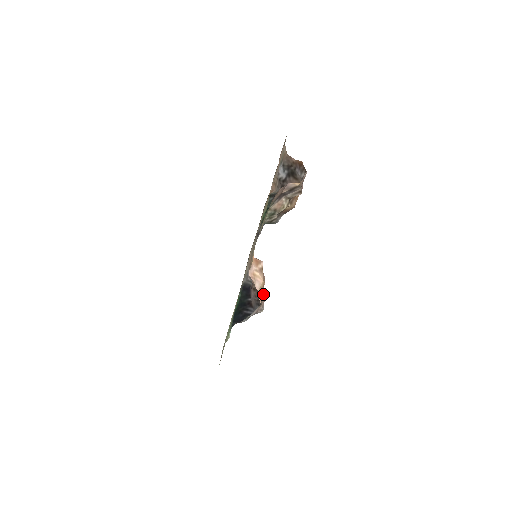
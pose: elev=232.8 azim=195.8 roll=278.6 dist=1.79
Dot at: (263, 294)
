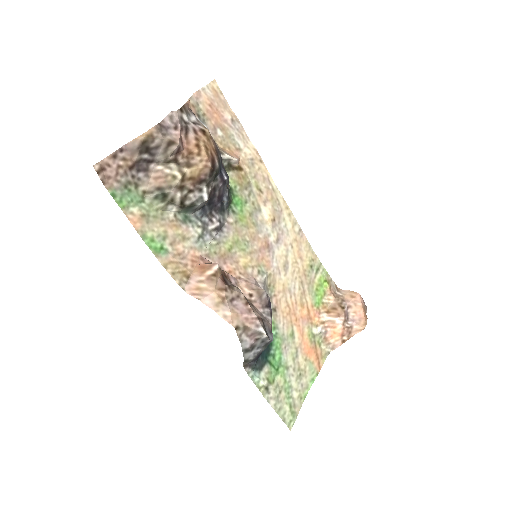
Dot at: (246, 309)
